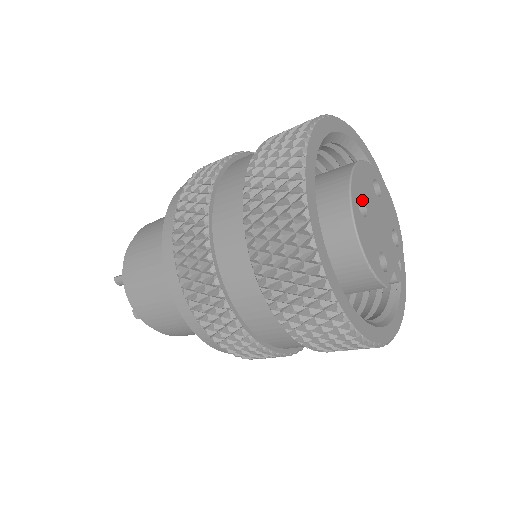
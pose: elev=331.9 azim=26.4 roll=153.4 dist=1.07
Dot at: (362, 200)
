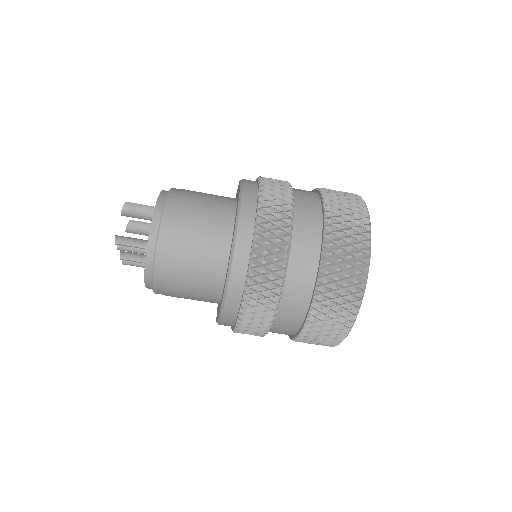
Dot at: occluded
